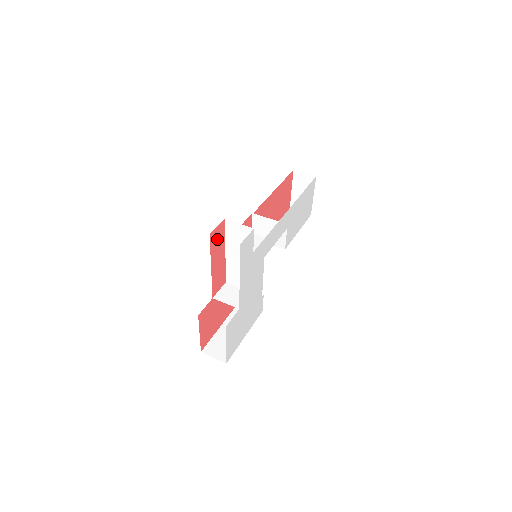
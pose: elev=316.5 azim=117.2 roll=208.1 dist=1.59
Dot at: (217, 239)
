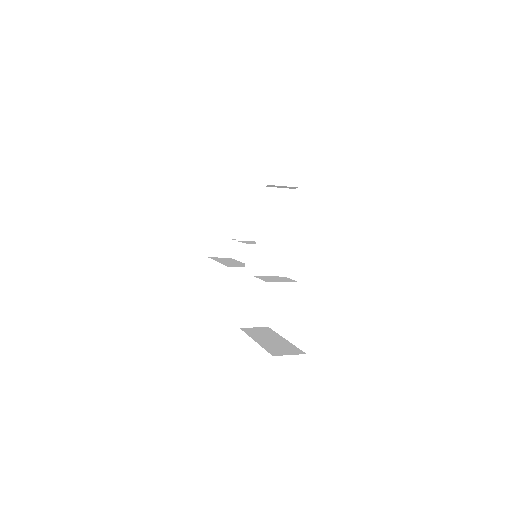
Dot at: occluded
